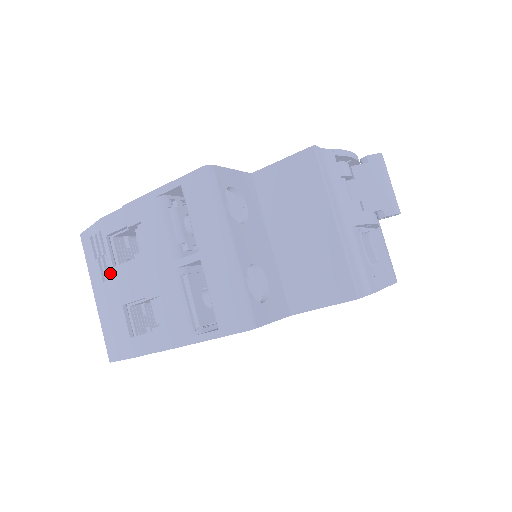
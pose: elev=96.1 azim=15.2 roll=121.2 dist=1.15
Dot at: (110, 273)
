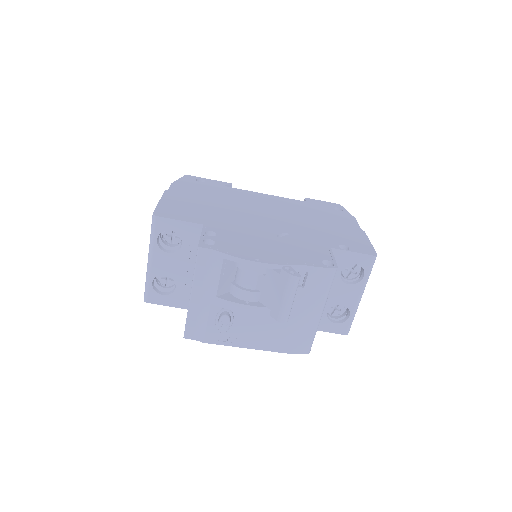
Dot at: occluded
